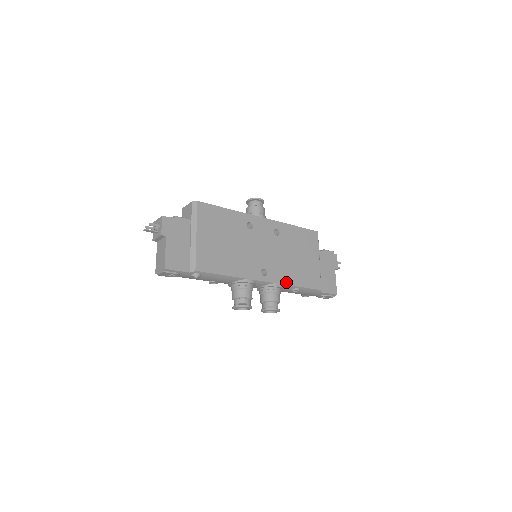
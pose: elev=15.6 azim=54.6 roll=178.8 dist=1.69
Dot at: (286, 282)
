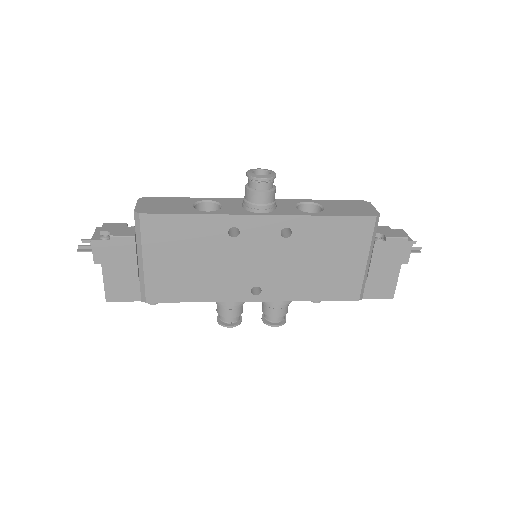
Dot at: (294, 298)
